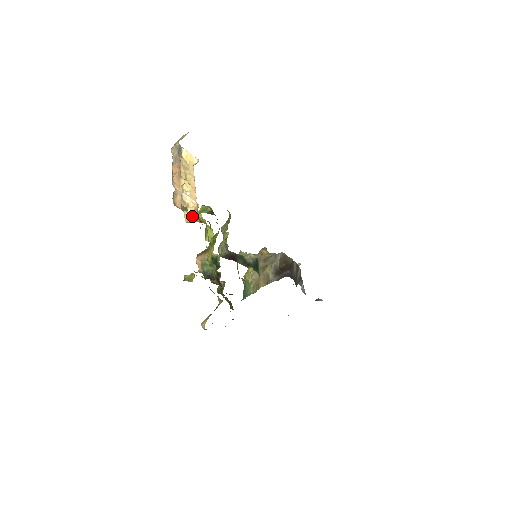
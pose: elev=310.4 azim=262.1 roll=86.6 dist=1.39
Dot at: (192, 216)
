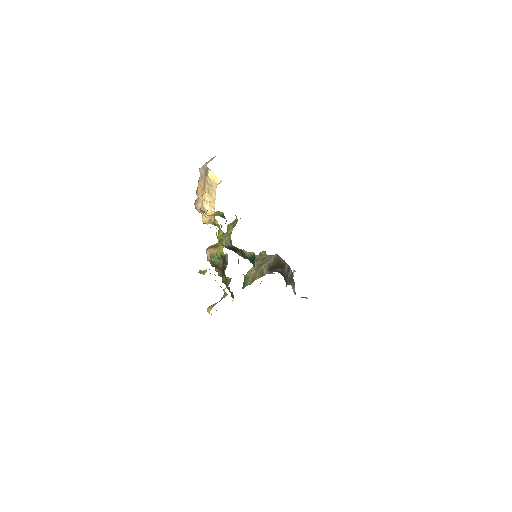
Dot at: (209, 220)
